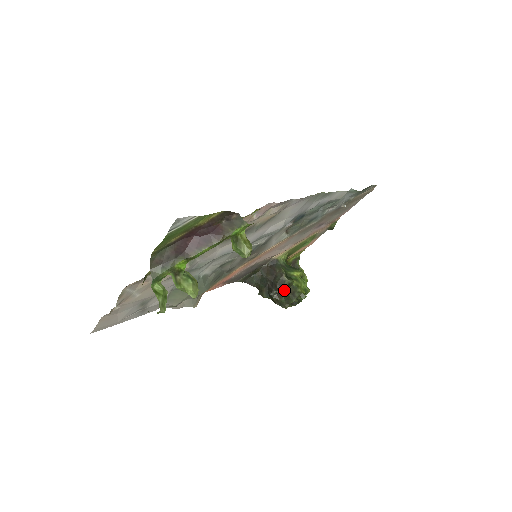
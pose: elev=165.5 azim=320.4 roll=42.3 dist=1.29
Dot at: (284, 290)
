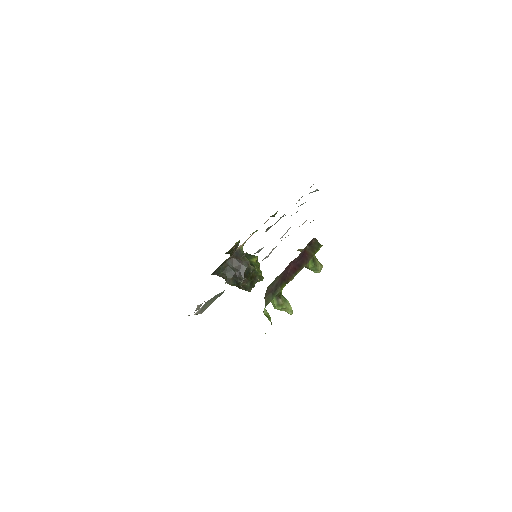
Dot at: (249, 276)
